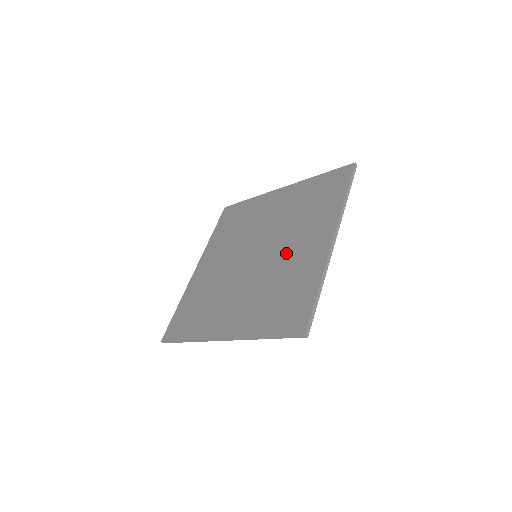
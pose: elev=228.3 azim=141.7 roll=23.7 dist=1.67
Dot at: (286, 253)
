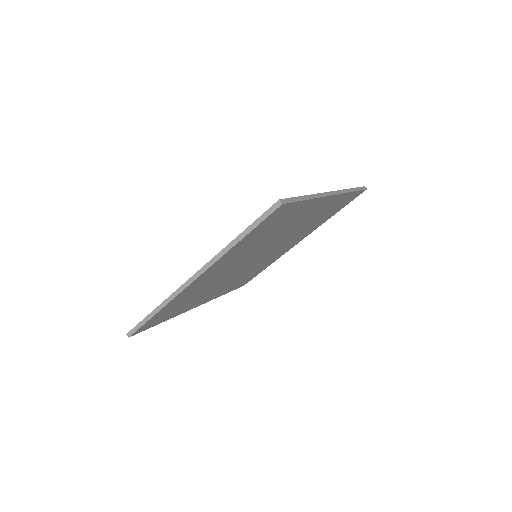
Dot at: occluded
